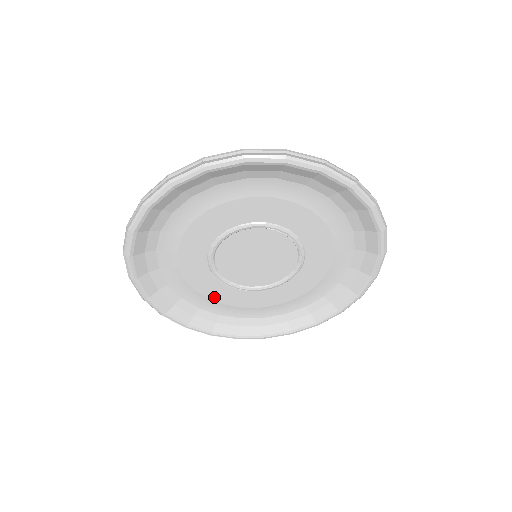
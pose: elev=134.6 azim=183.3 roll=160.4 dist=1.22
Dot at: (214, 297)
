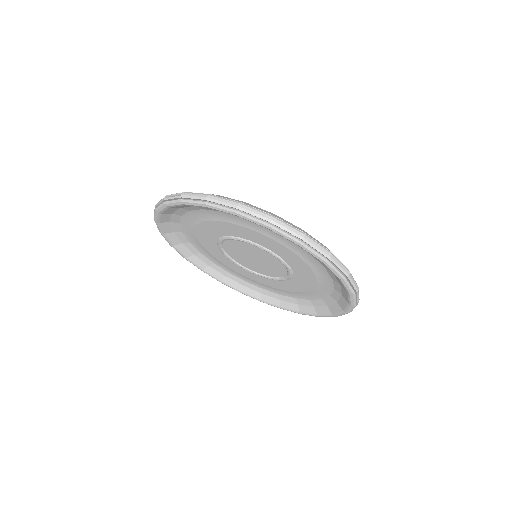
Dot at: (236, 270)
